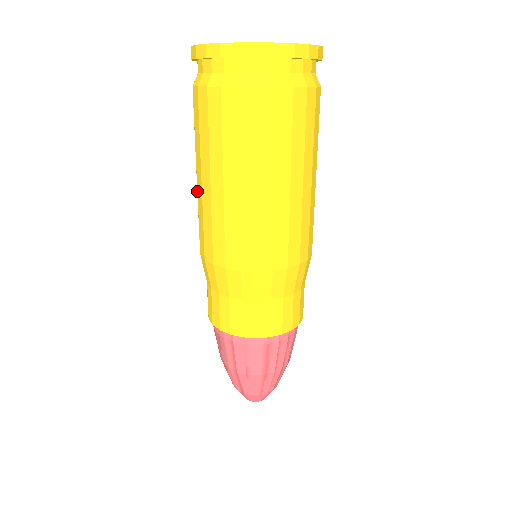
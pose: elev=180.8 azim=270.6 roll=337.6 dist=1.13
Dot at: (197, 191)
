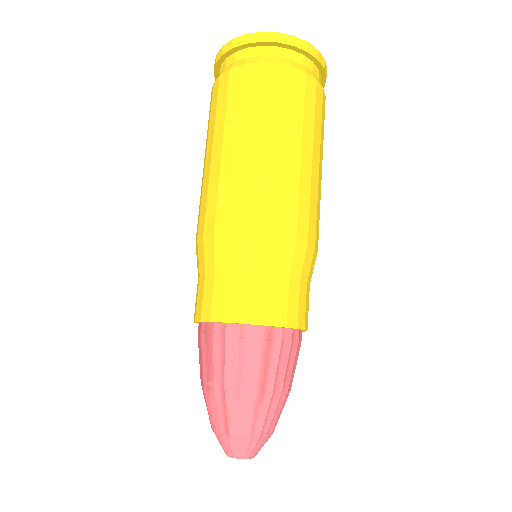
Dot at: (204, 172)
